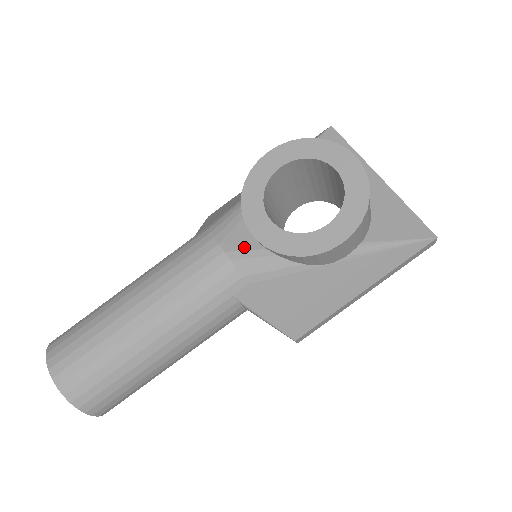
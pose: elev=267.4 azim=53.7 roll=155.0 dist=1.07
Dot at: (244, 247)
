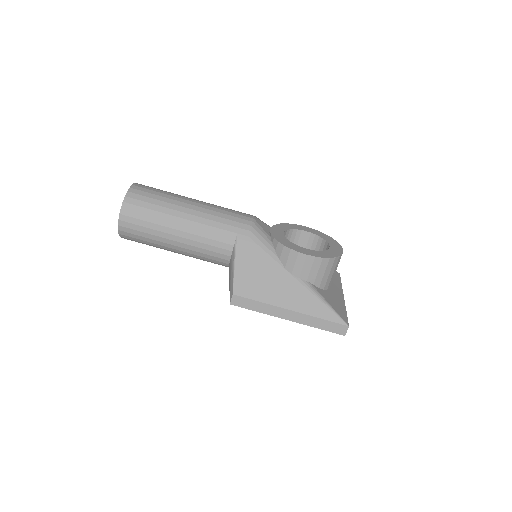
Dot at: (263, 227)
